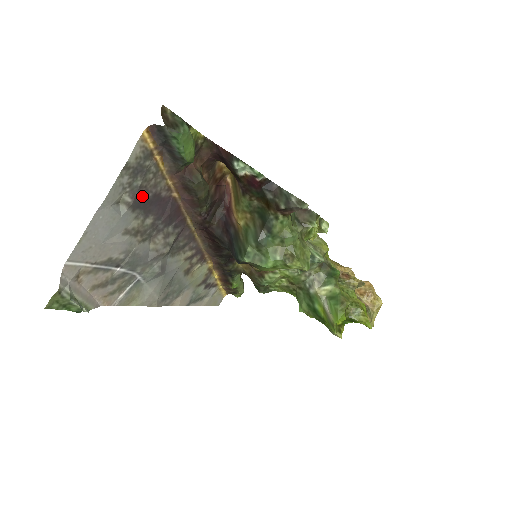
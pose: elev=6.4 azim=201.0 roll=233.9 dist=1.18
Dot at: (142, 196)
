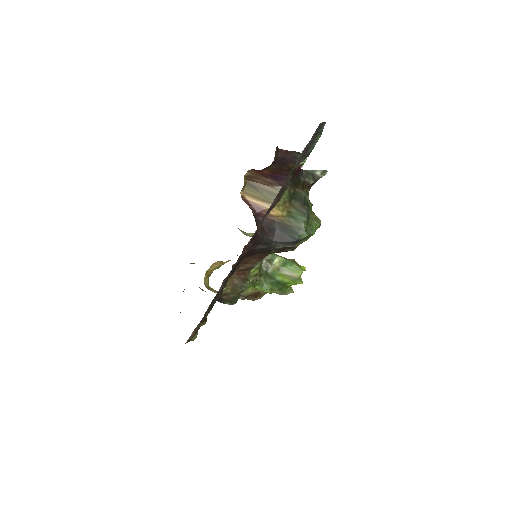
Dot at: occluded
